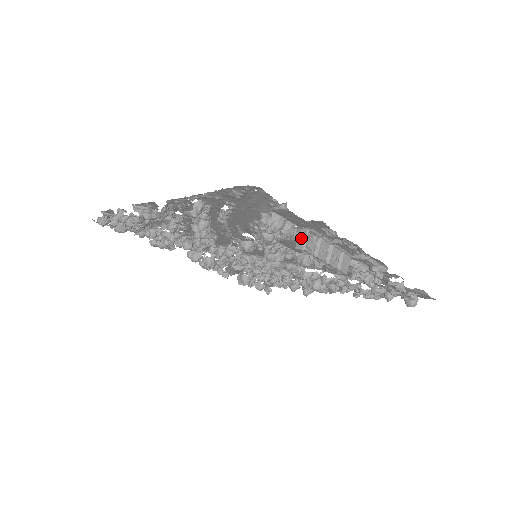
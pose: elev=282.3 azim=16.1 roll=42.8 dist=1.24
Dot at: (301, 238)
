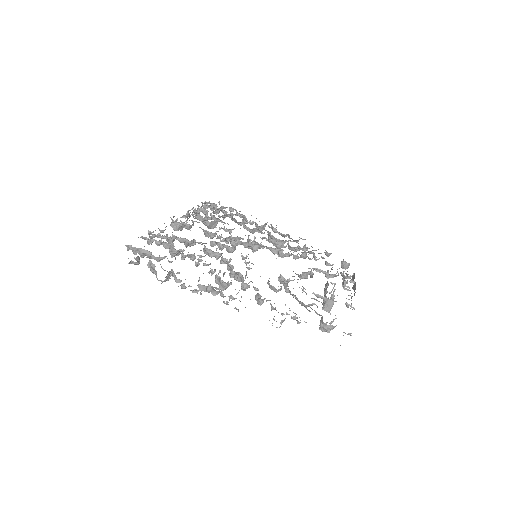
Dot at: (329, 305)
